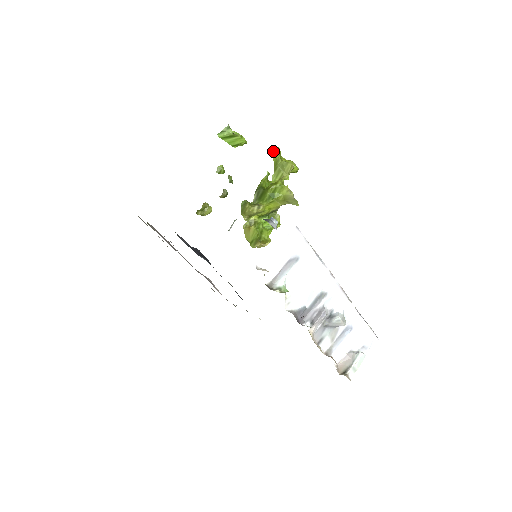
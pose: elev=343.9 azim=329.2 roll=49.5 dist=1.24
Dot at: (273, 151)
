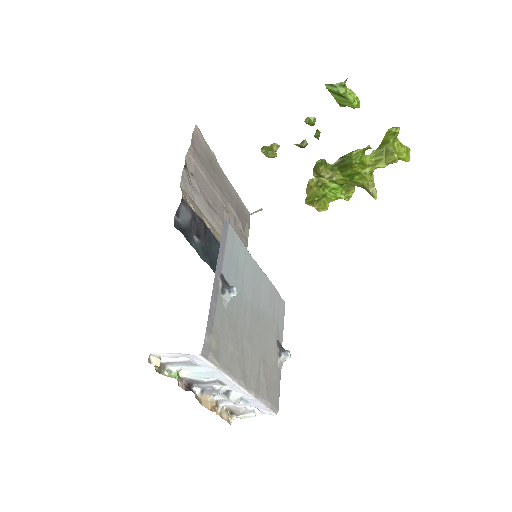
Dot at: occluded
